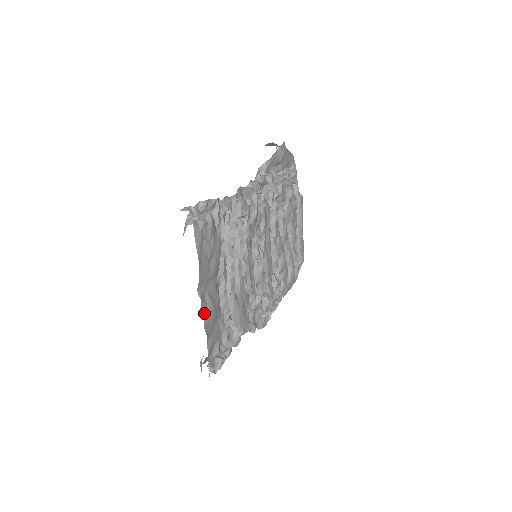
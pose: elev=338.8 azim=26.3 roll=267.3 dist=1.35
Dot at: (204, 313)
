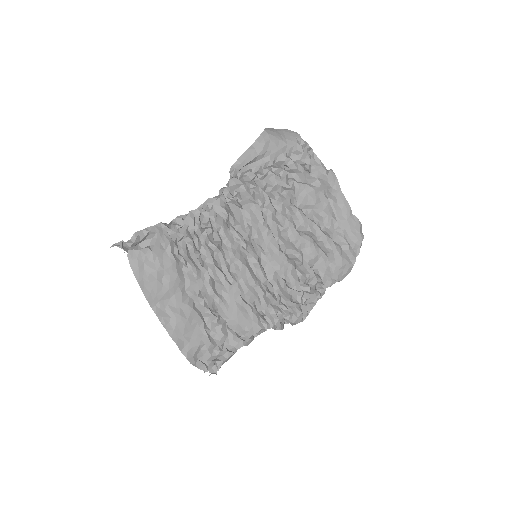
Dot at: (168, 325)
